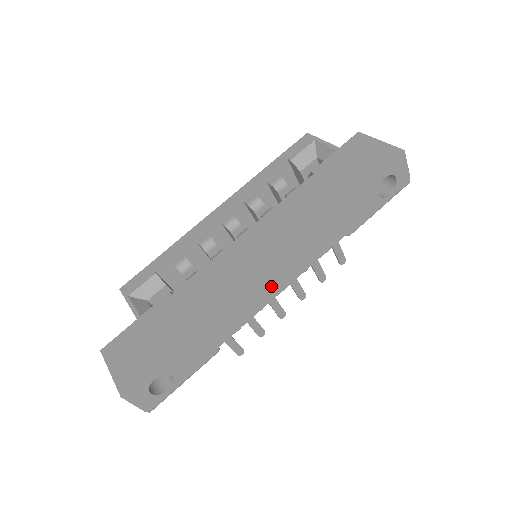
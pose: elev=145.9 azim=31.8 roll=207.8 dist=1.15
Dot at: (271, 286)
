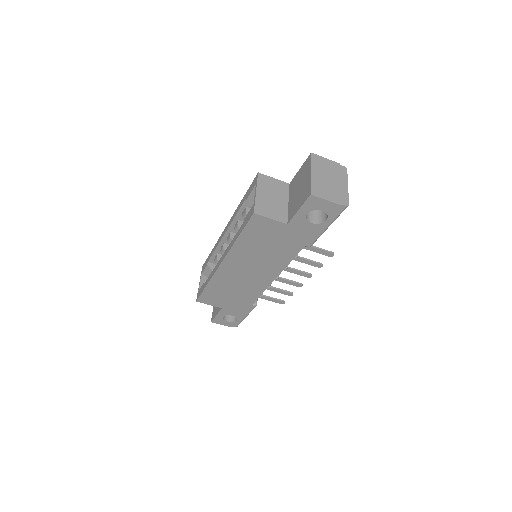
Dot at: (261, 280)
